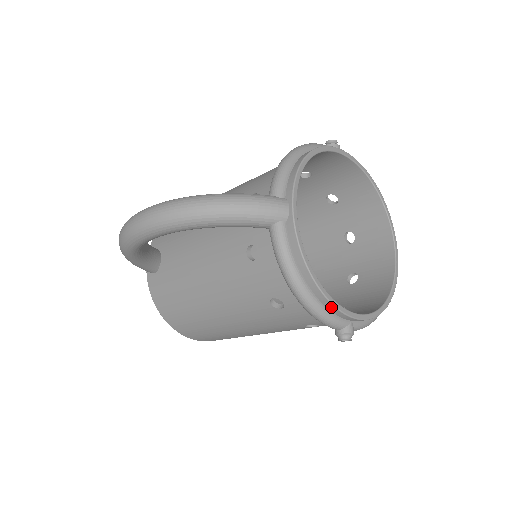
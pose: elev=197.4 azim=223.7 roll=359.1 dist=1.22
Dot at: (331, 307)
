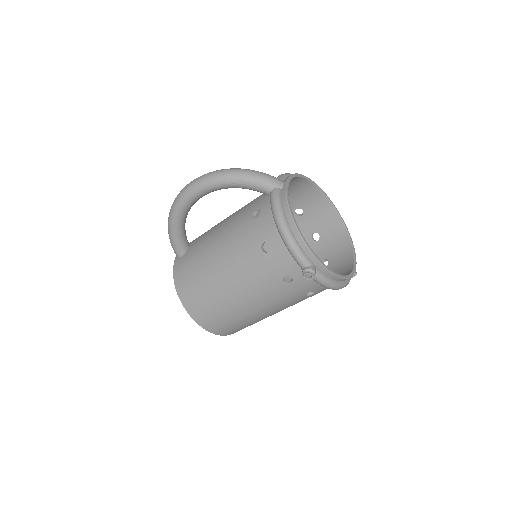
Dot at: (301, 242)
